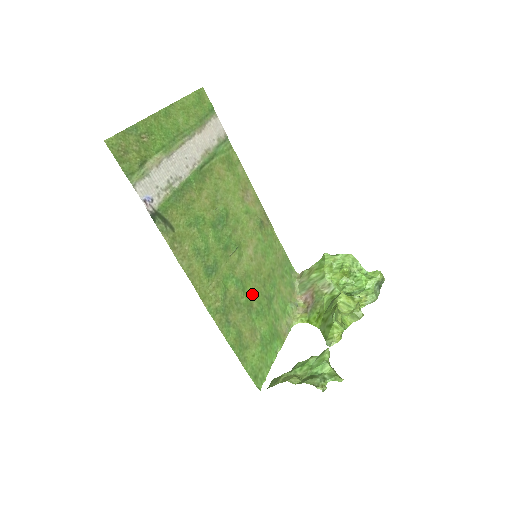
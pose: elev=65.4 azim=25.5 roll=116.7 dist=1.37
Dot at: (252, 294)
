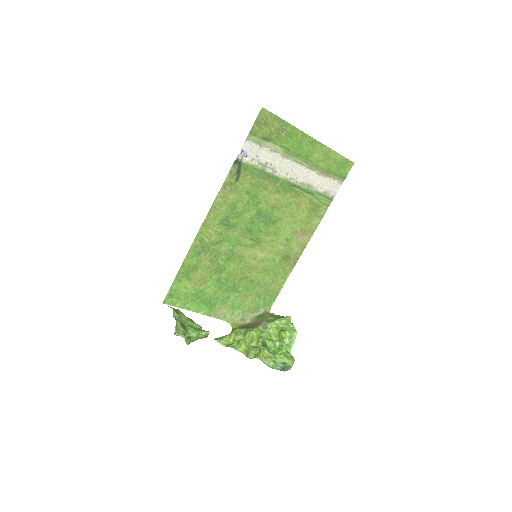
Dot at: (230, 269)
